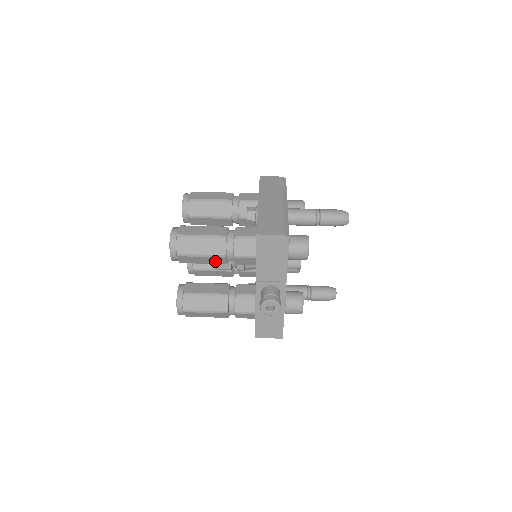
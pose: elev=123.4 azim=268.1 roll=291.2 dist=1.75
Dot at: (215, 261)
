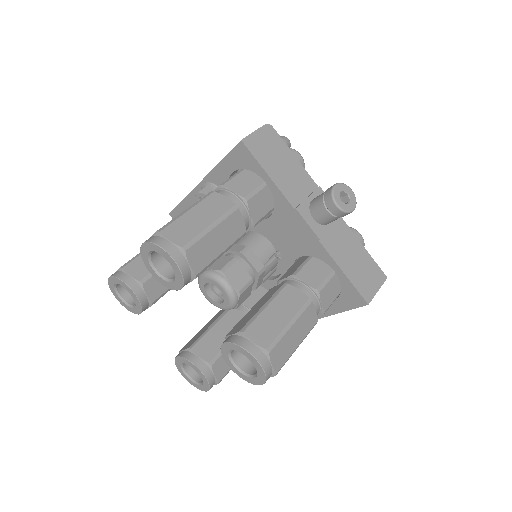
Dot at: (232, 232)
